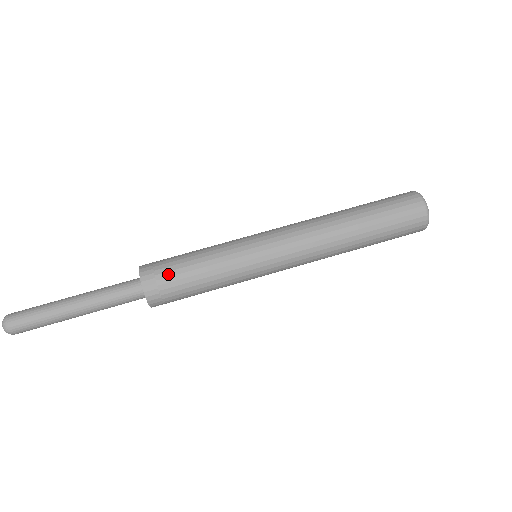
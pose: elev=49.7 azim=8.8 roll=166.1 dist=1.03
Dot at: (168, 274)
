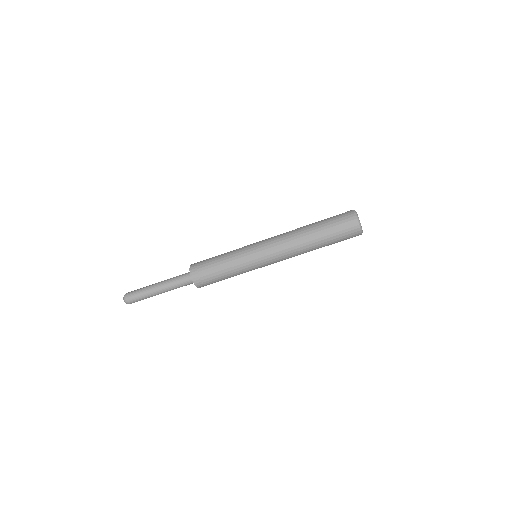
Dot at: (206, 274)
